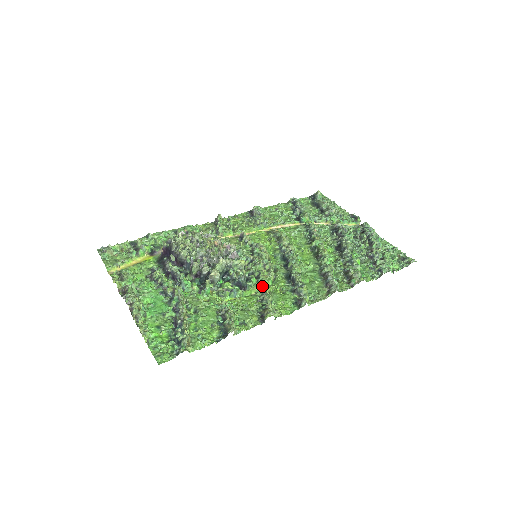
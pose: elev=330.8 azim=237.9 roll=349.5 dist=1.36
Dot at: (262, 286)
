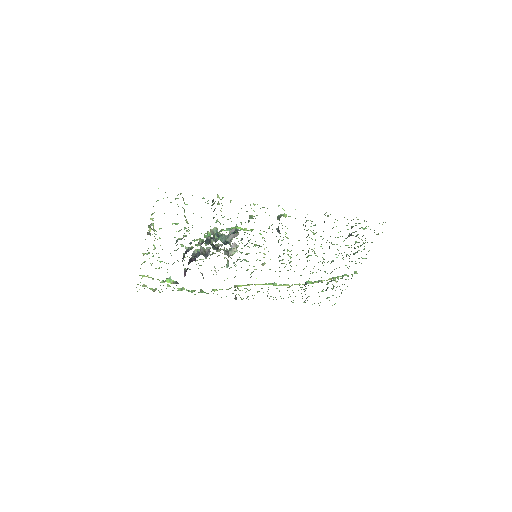
Dot at: (252, 230)
